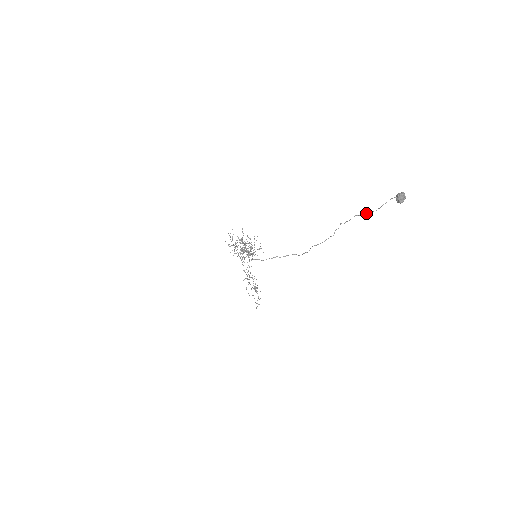
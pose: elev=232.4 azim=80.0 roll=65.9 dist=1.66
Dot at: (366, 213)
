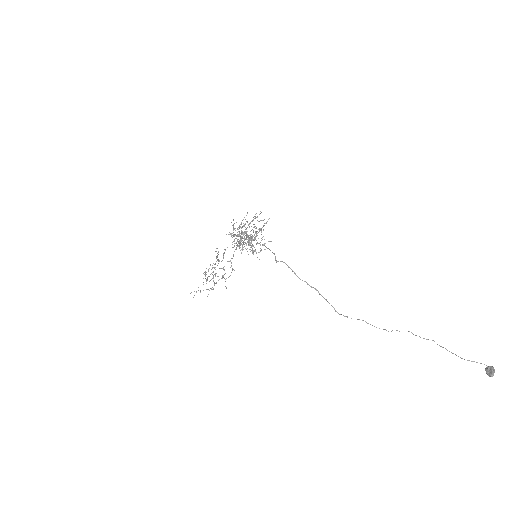
Dot at: occluded
